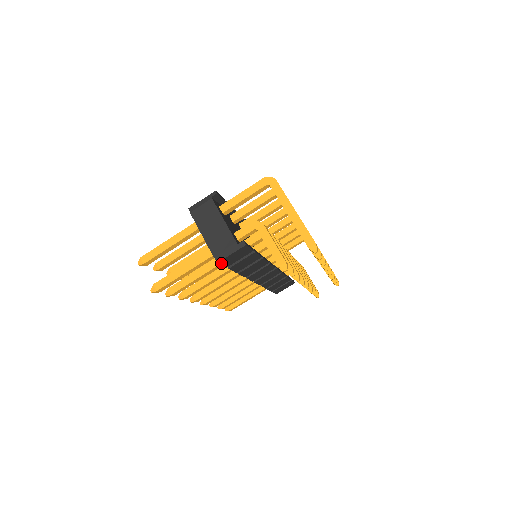
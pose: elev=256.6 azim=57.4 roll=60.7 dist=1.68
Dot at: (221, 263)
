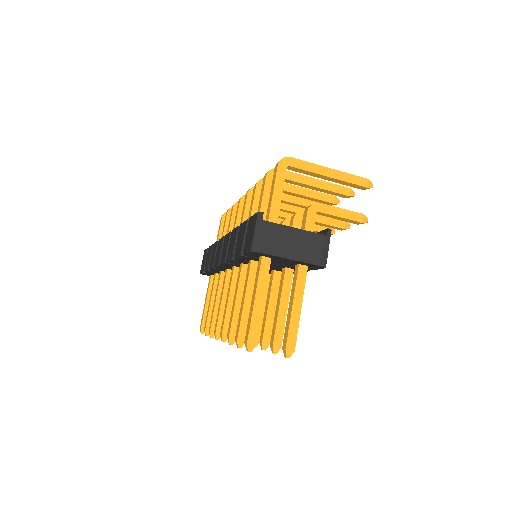
Dot at: occluded
